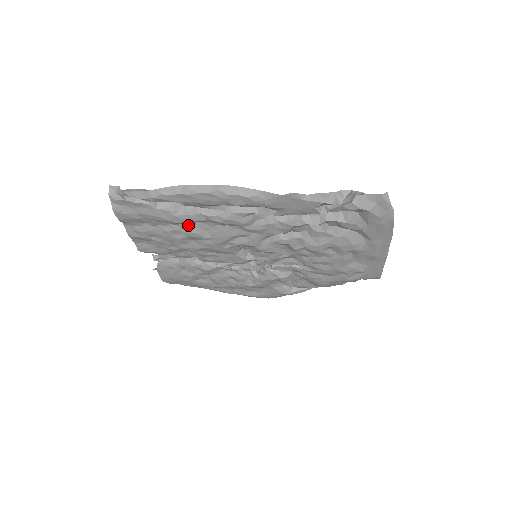
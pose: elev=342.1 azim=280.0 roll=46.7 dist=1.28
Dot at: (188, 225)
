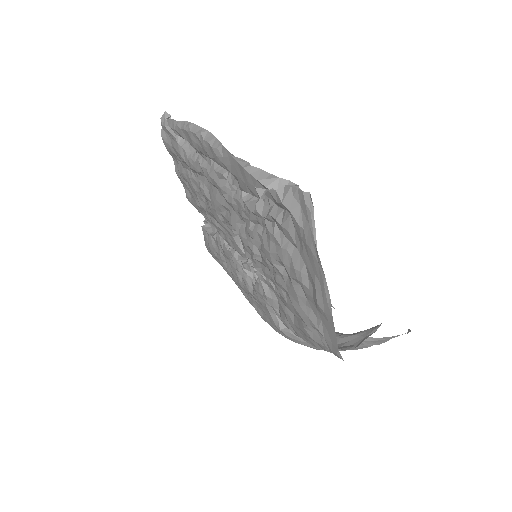
Dot at: (200, 177)
